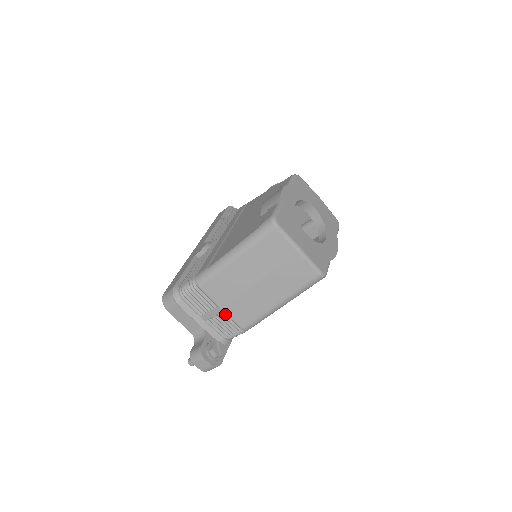
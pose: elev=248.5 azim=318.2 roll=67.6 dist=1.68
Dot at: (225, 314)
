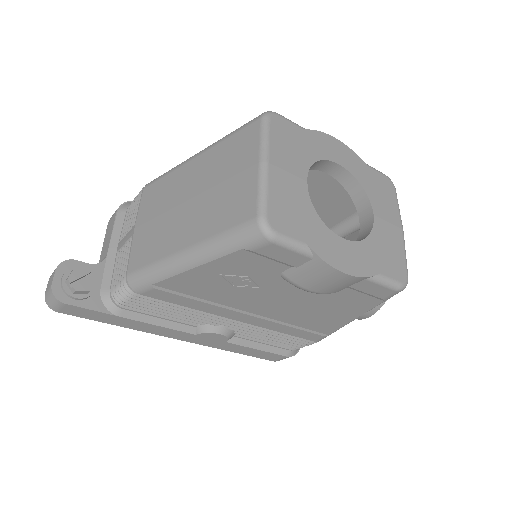
Dot at: (133, 242)
